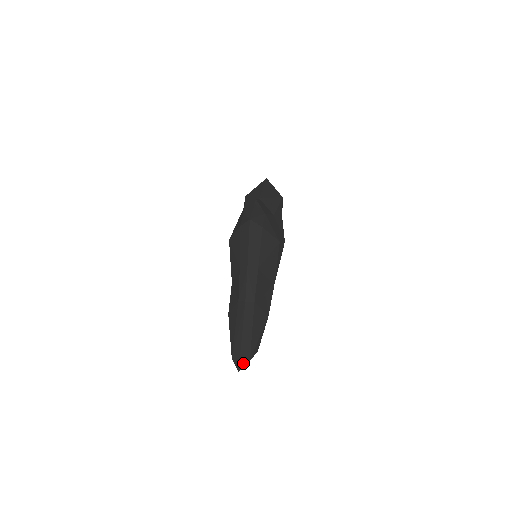
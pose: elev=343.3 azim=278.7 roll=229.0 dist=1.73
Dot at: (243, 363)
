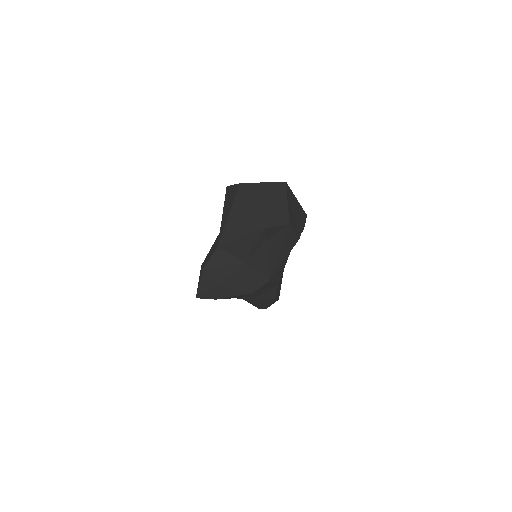
Dot at: occluded
